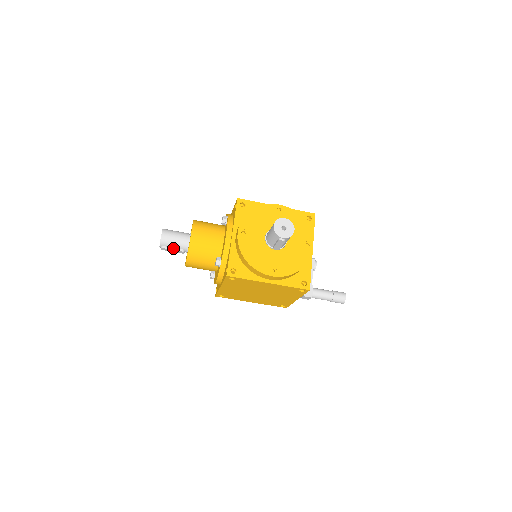
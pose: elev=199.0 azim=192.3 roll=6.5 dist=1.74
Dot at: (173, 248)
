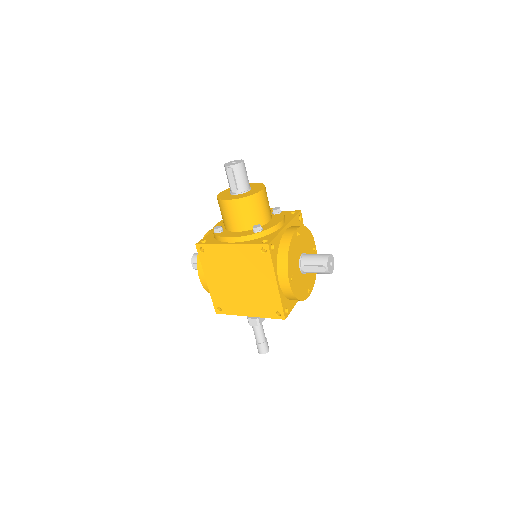
Dot at: (235, 179)
